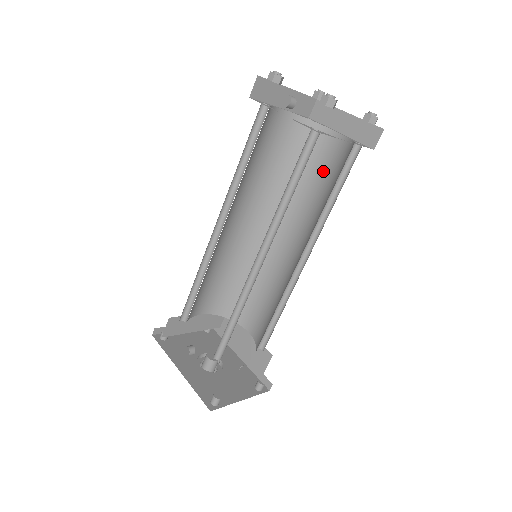
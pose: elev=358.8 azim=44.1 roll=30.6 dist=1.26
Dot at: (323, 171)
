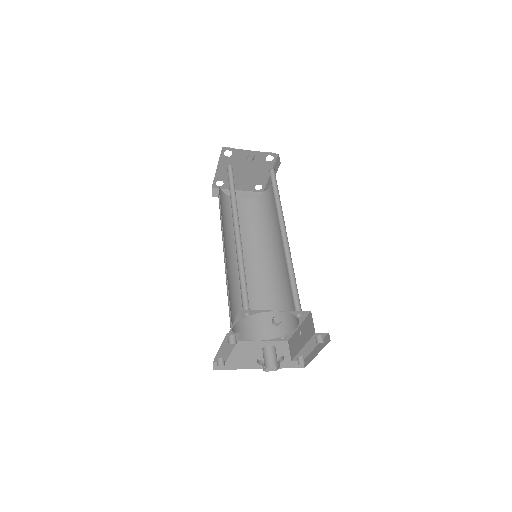
Dot at: (243, 217)
